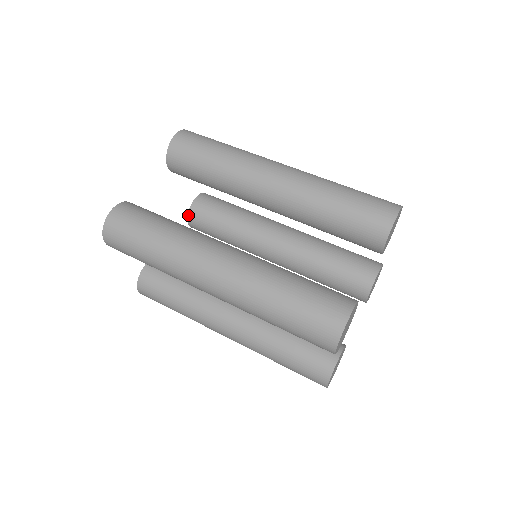
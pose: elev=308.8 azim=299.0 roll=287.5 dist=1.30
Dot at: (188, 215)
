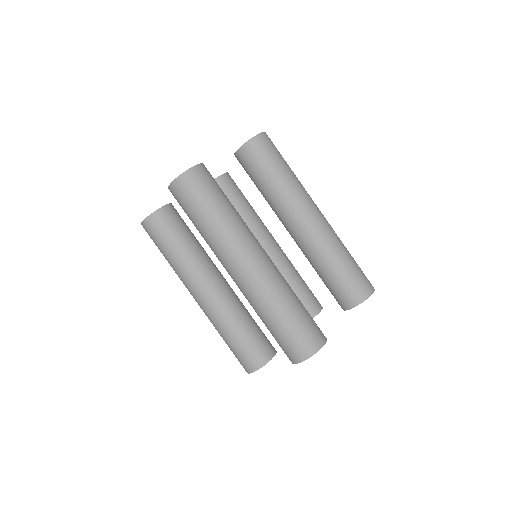
Dot at: occluded
